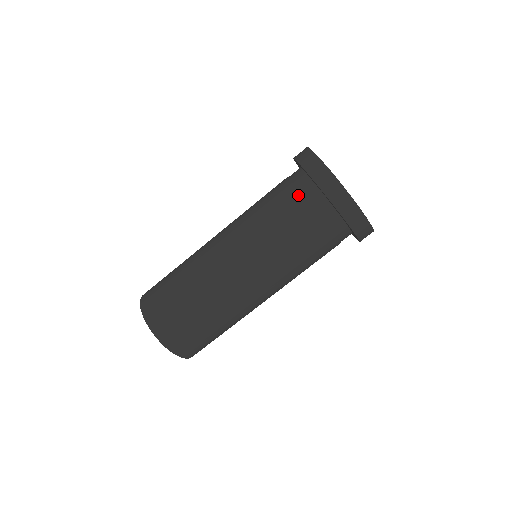
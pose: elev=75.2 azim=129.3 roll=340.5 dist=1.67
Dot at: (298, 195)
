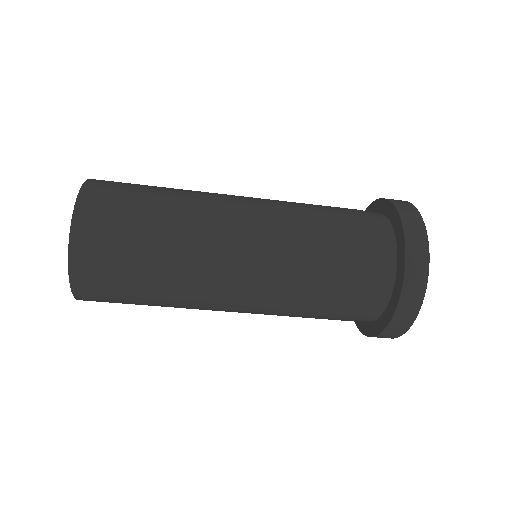
Dot at: (356, 316)
